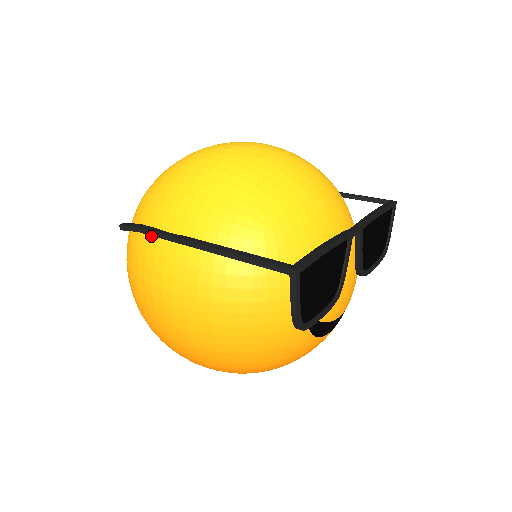
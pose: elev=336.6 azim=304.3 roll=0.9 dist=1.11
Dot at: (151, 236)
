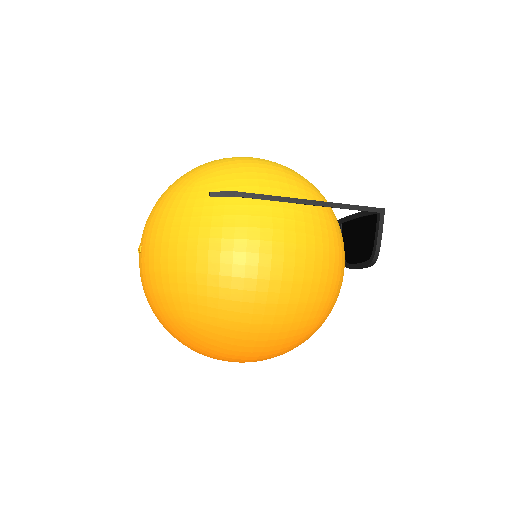
Dot at: (249, 200)
